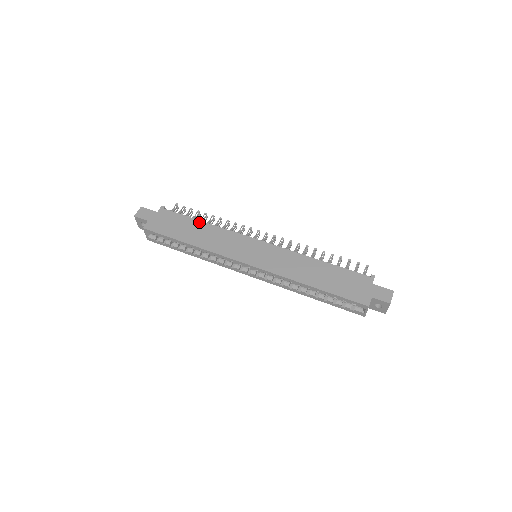
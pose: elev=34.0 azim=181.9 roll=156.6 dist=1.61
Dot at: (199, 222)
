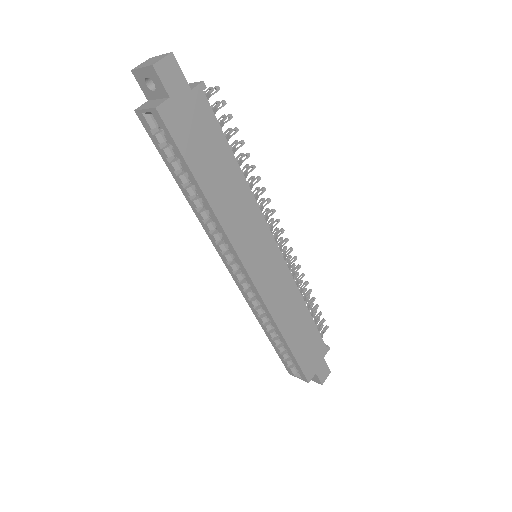
Dot at: (234, 162)
